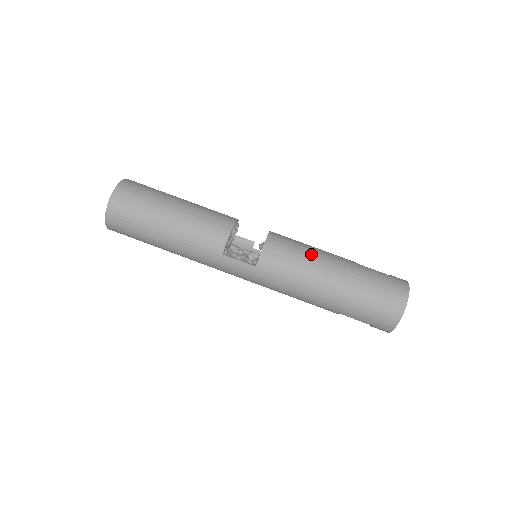
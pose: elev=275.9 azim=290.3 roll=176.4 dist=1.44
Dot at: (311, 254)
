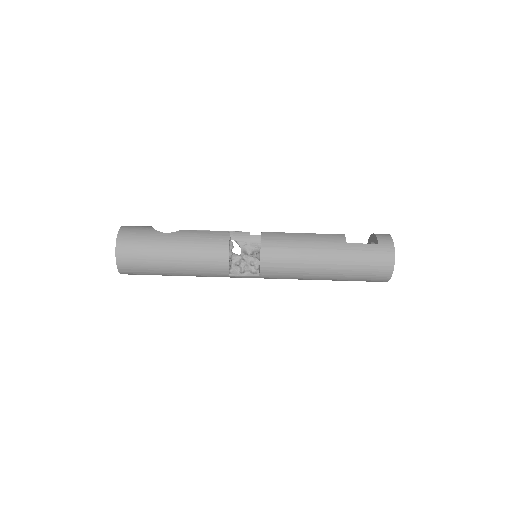
Dot at: (303, 255)
